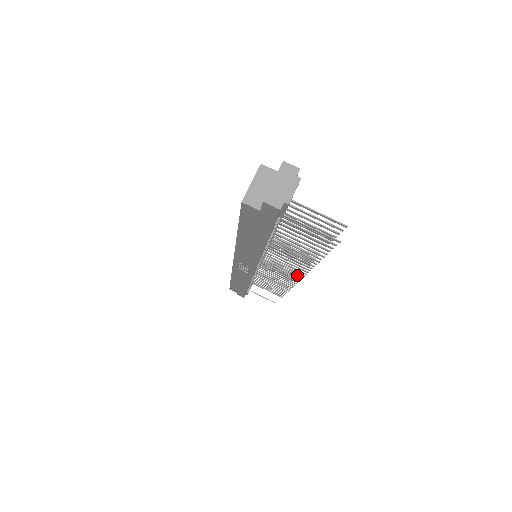
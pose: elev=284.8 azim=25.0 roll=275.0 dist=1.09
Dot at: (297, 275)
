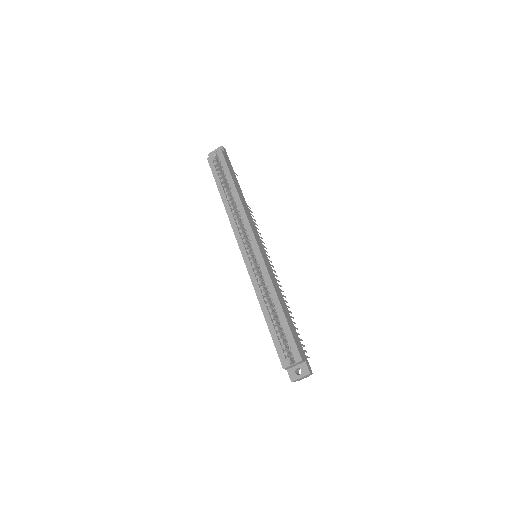
Dot at: occluded
